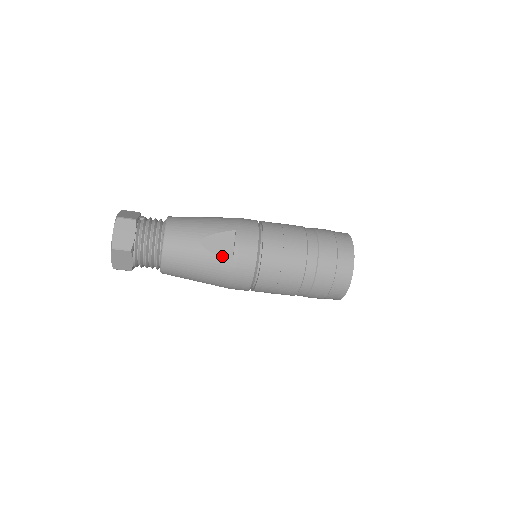
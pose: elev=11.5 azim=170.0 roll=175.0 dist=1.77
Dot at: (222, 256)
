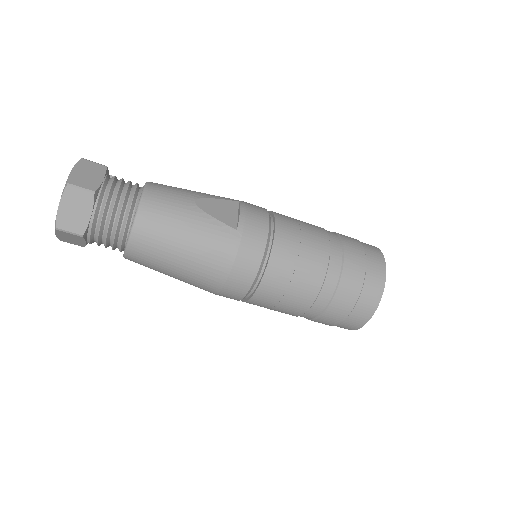
Dot at: (223, 221)
